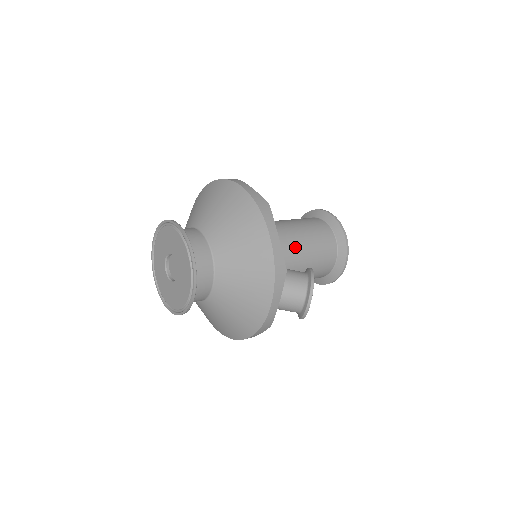
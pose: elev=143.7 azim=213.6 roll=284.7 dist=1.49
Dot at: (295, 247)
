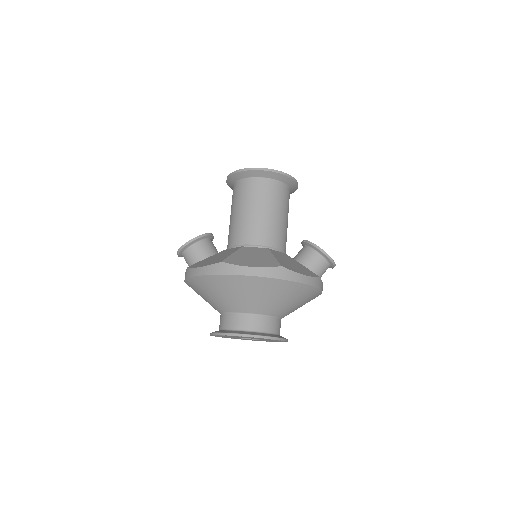
Dot at: (280, 232)
